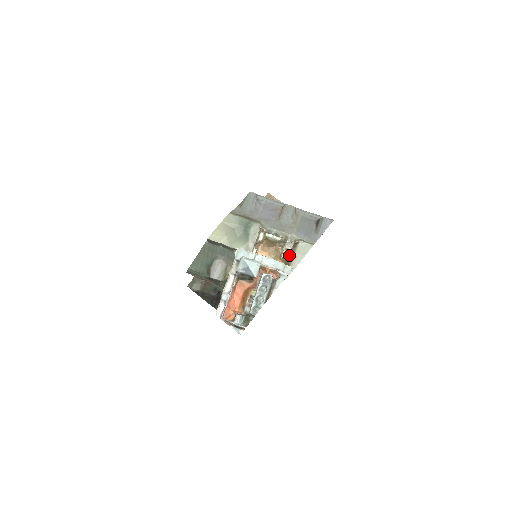
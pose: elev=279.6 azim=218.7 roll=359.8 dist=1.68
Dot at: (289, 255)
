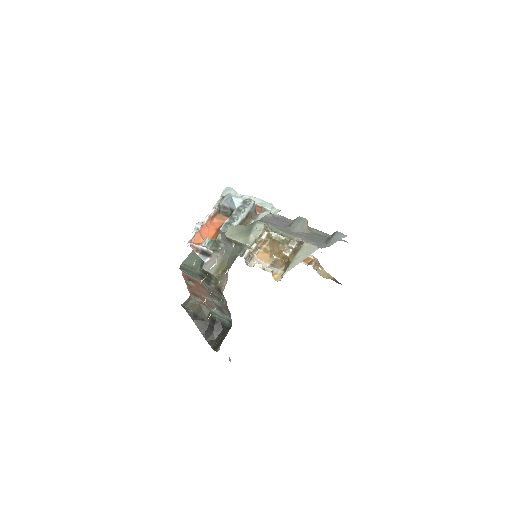
Dot at: (291, 253)
